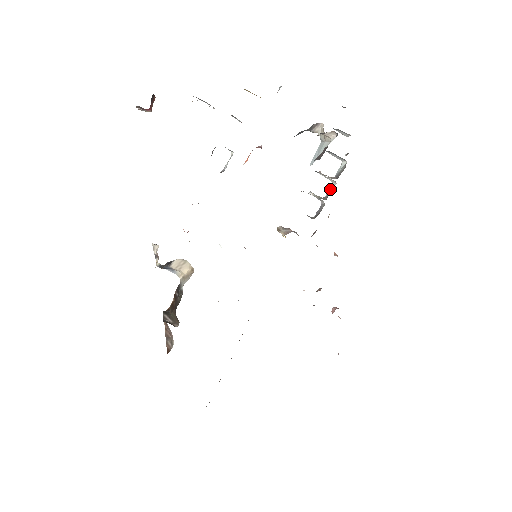
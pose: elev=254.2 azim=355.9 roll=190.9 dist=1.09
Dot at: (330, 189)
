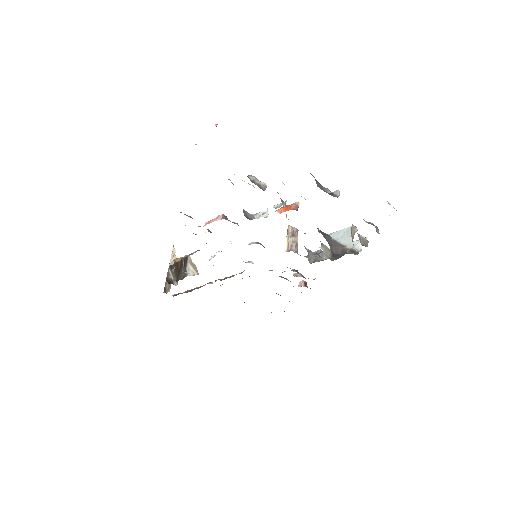
Dot at: occluded
